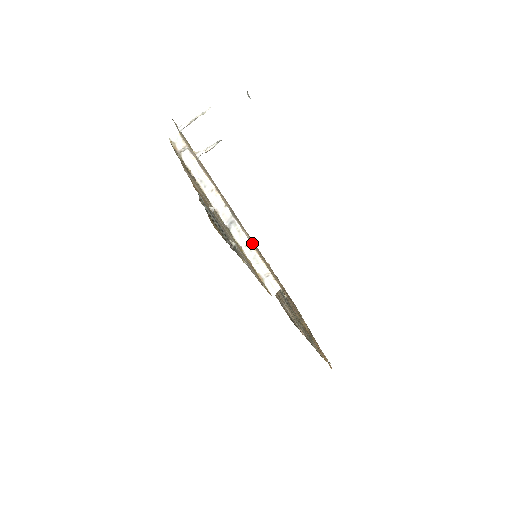
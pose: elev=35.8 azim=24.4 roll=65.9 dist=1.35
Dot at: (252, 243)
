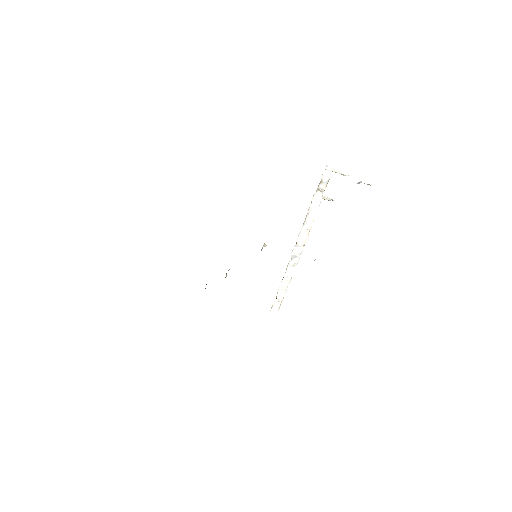
Dot at: (291, 276)
